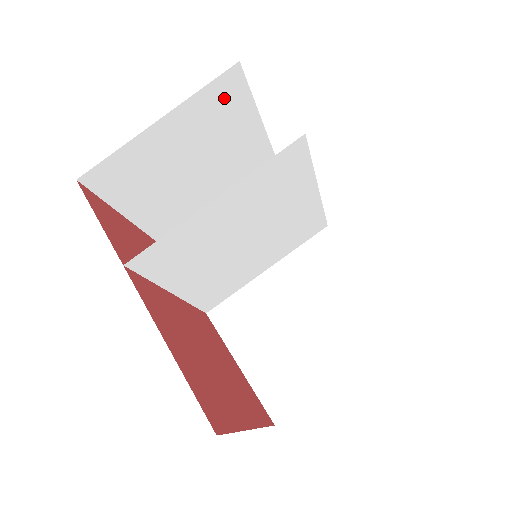
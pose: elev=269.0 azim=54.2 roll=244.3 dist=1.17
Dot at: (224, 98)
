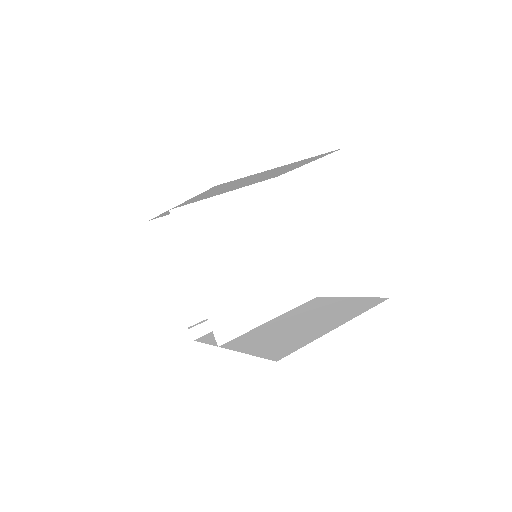
Dot at: occluded
